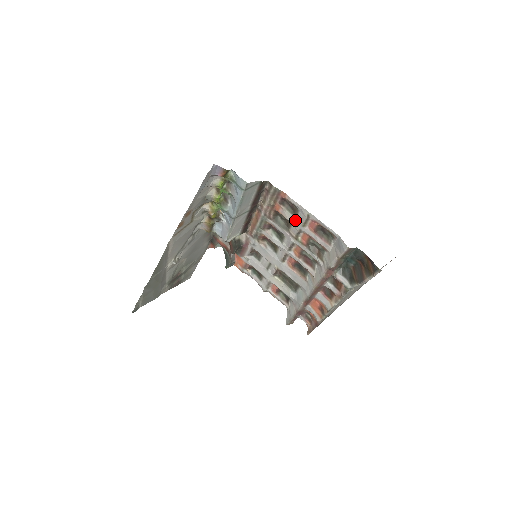
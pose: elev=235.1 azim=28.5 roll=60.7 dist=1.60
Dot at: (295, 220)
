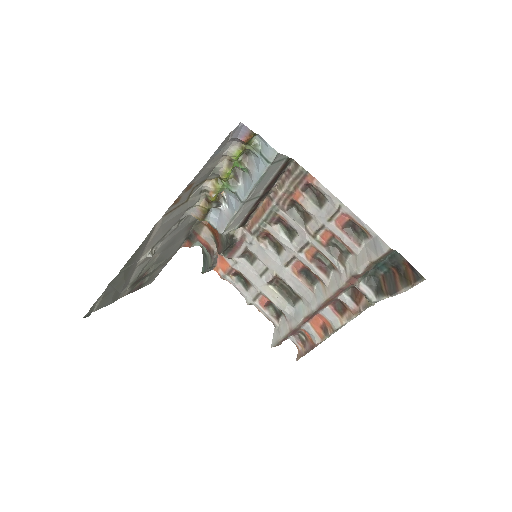
Dot at: (319, 212)
